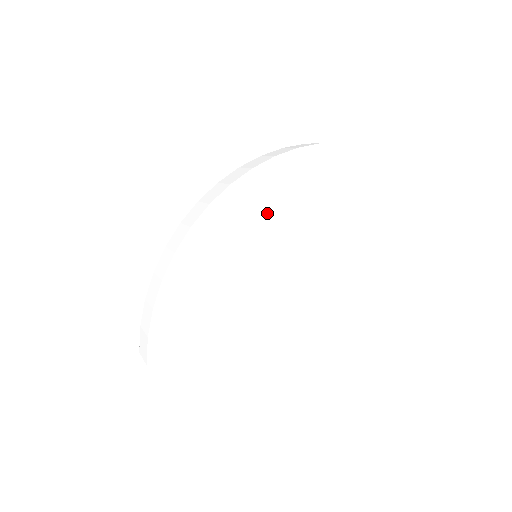
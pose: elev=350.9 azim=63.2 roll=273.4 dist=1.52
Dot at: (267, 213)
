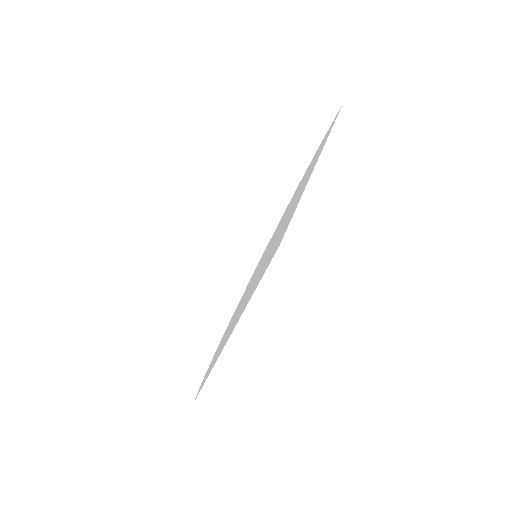
Dot at: (280, 227)
